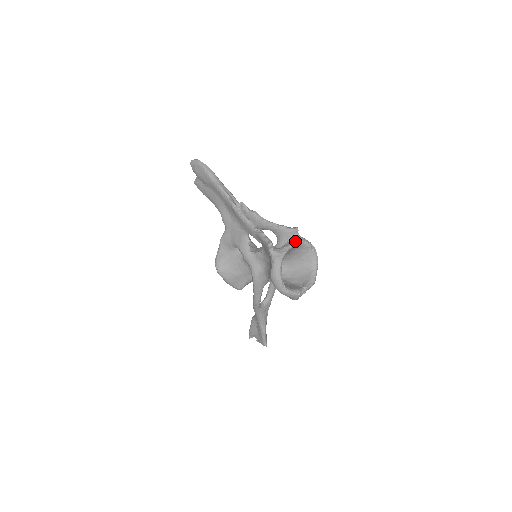
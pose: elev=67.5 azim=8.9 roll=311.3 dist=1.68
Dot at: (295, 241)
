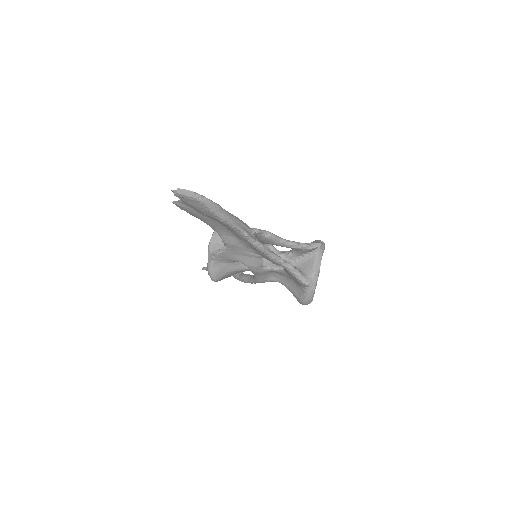
Dot at: (319, 259)
